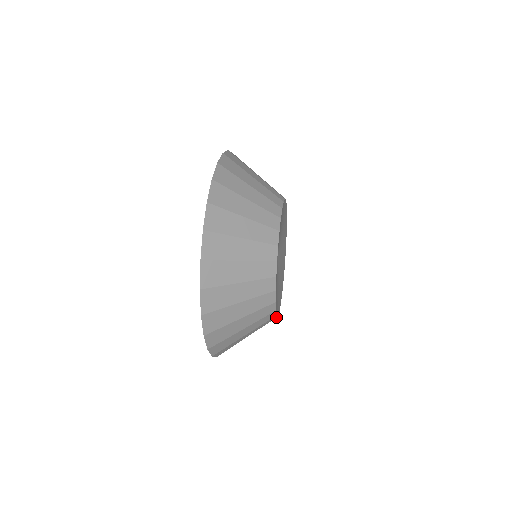
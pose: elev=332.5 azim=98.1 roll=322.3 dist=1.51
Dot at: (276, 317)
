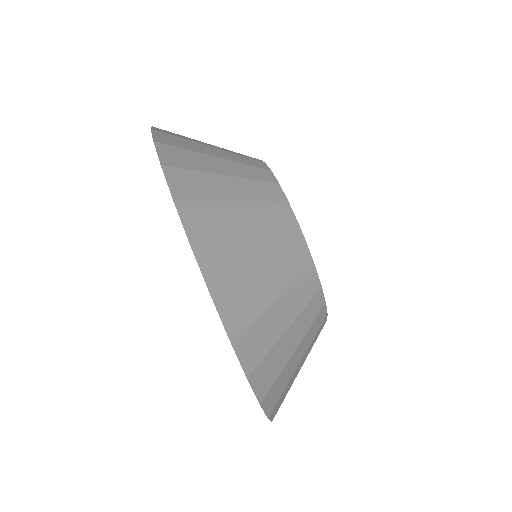
Dot at: occluded
